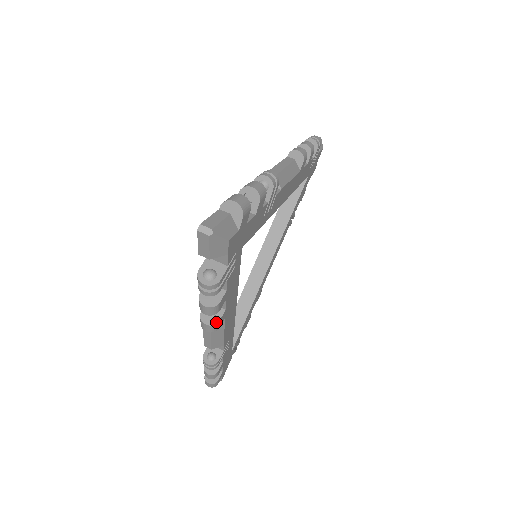
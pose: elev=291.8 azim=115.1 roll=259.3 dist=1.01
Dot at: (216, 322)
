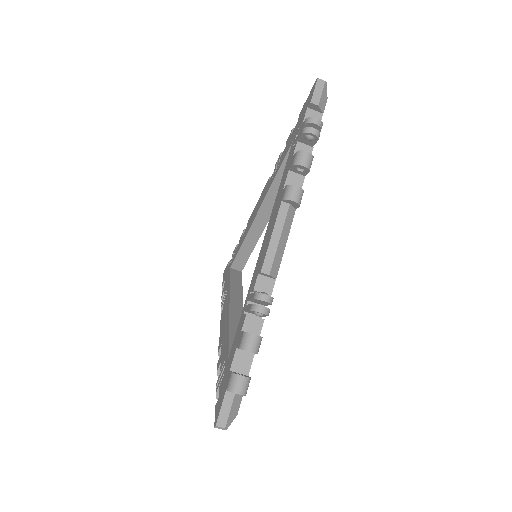
Dot at: occluded
